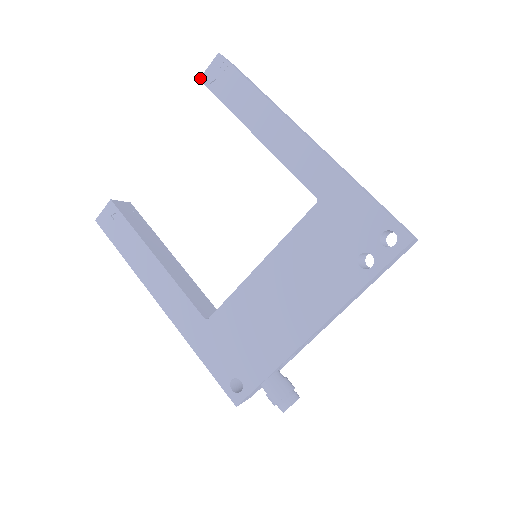
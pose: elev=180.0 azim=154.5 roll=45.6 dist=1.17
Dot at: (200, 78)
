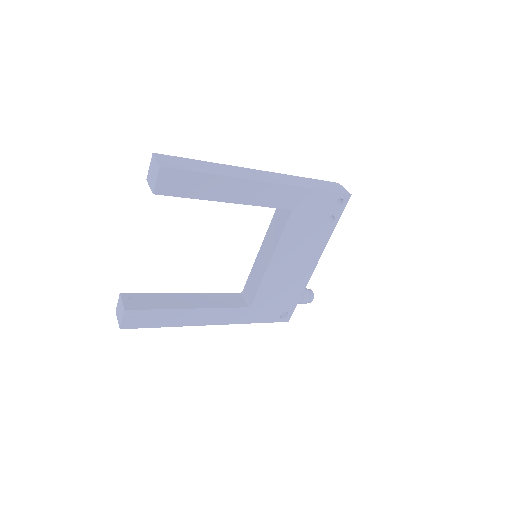
Dot at: (154, 193)
